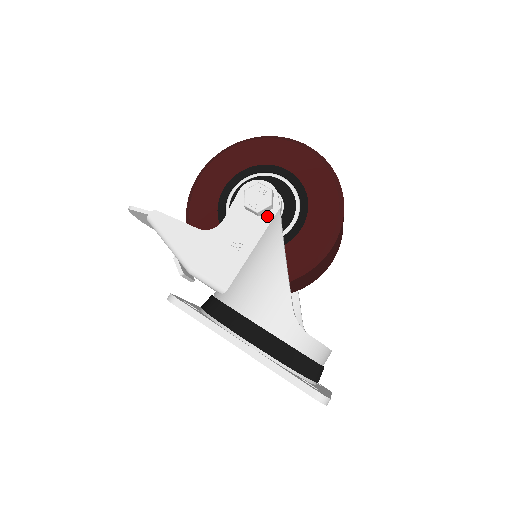
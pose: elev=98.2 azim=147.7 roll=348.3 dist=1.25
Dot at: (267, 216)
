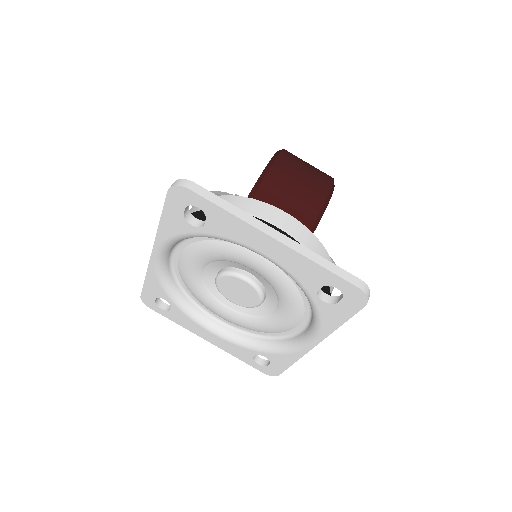
Dot at: occluded
